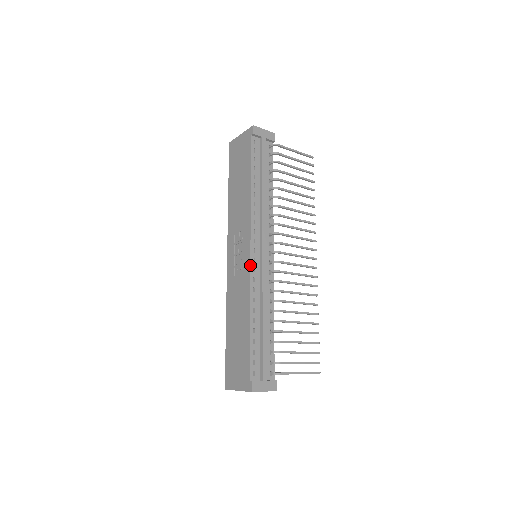
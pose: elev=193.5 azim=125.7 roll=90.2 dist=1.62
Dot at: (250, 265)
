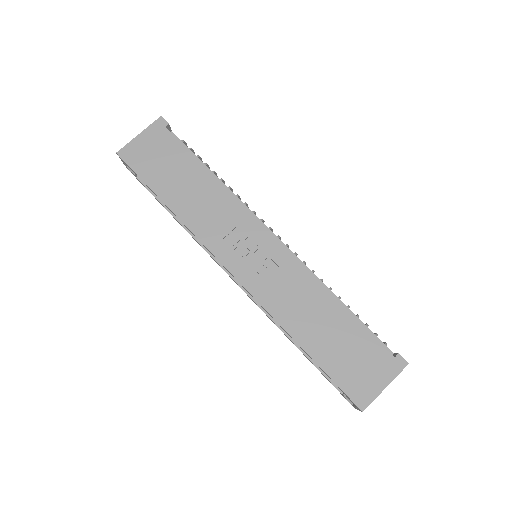
Dot at: (286, 249)
